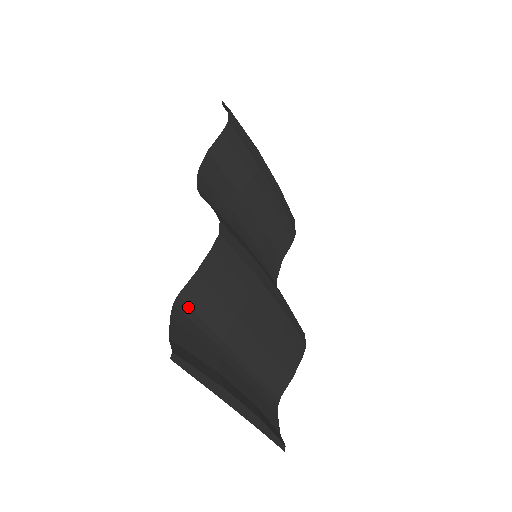
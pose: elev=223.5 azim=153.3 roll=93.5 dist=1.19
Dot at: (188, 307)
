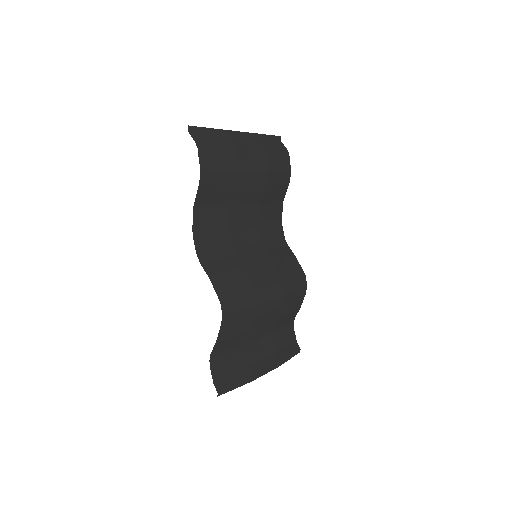
Dot at: (218, 353)
